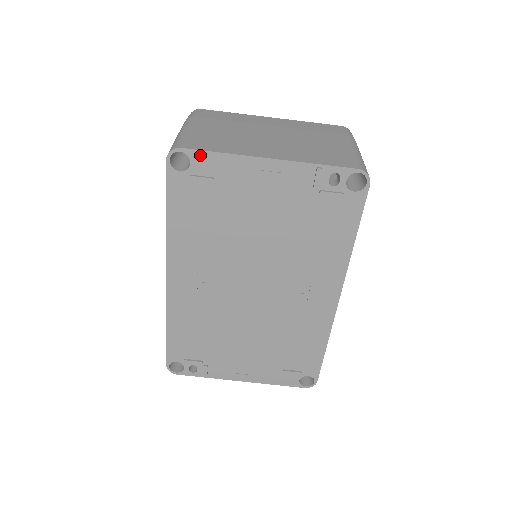
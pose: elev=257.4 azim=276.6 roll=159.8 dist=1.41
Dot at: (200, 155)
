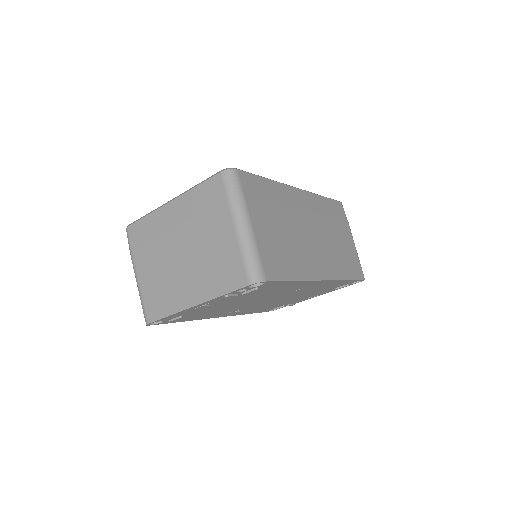
Dot at: (160, 320)
